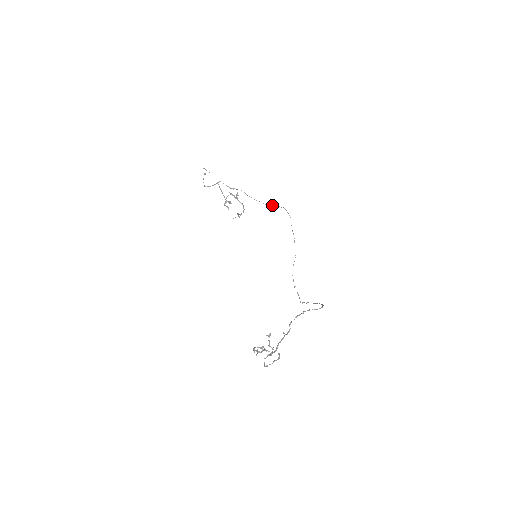
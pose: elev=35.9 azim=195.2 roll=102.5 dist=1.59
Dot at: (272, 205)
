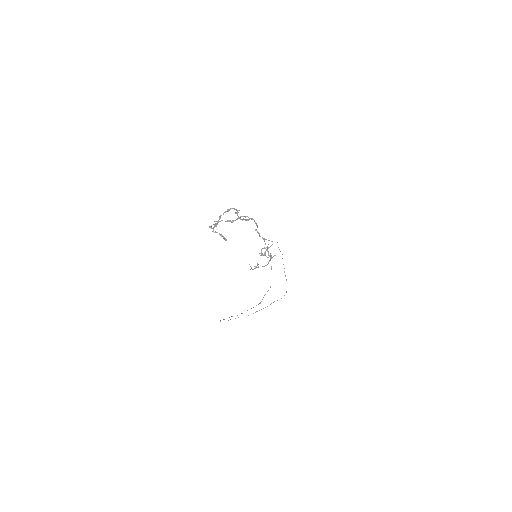
Dot at: occluded
